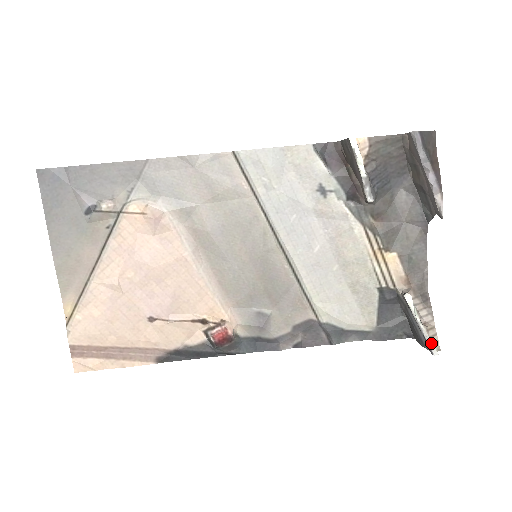
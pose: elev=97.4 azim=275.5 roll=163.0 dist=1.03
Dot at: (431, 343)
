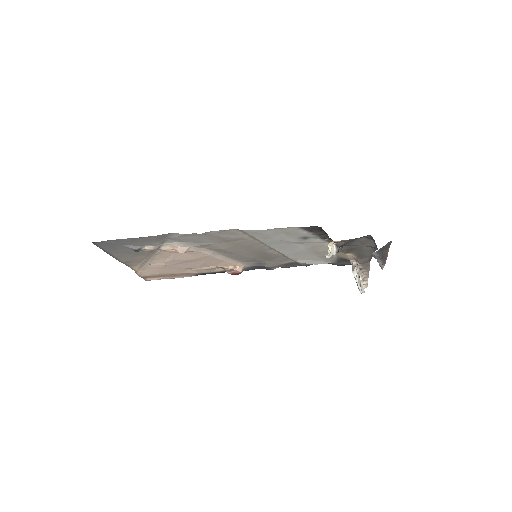
Dot at: (361, 291)
